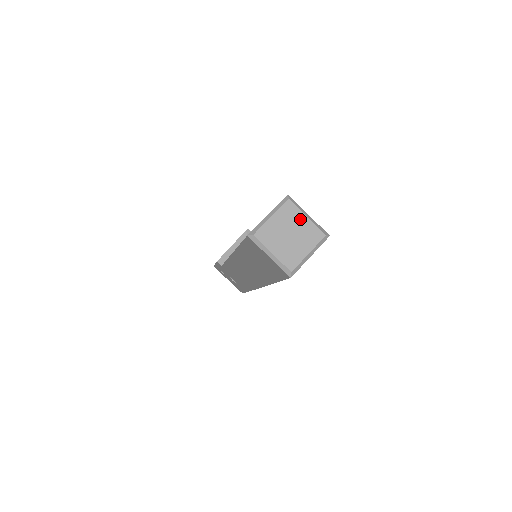
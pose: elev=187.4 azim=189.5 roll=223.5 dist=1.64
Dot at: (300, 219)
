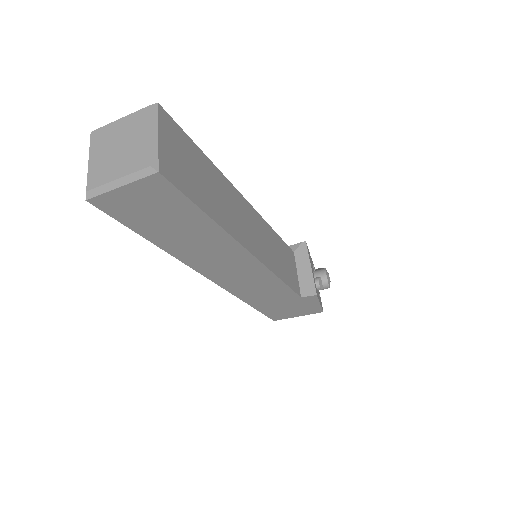
Dot at: (141, 134)
